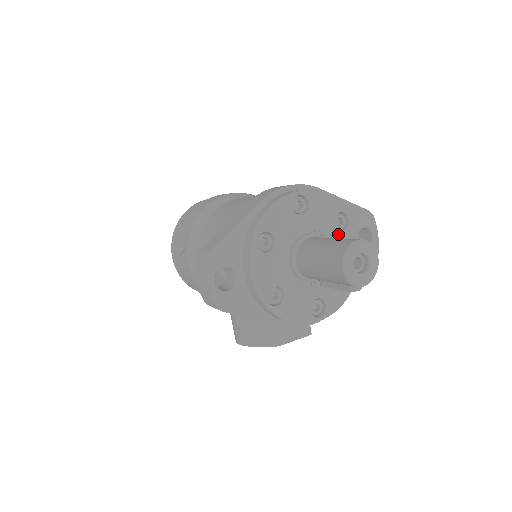
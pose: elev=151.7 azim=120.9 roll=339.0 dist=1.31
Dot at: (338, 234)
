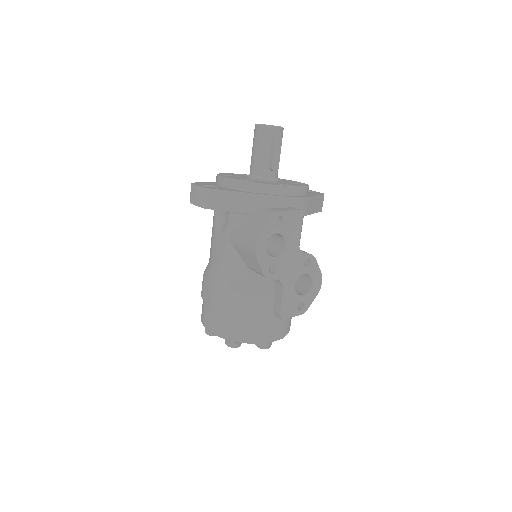
Dot at: occluded
